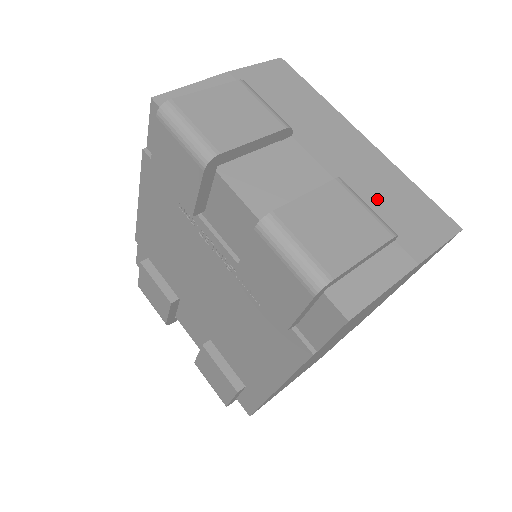
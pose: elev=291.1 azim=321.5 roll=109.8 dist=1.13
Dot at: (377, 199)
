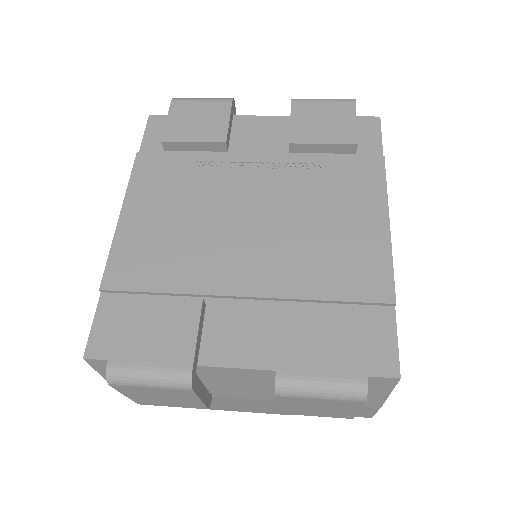
Dot at: occluded
